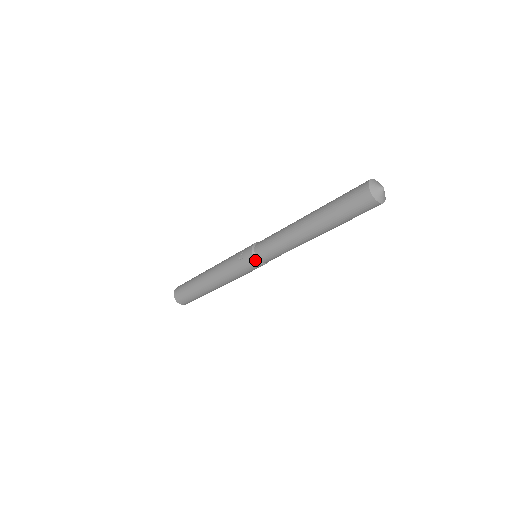
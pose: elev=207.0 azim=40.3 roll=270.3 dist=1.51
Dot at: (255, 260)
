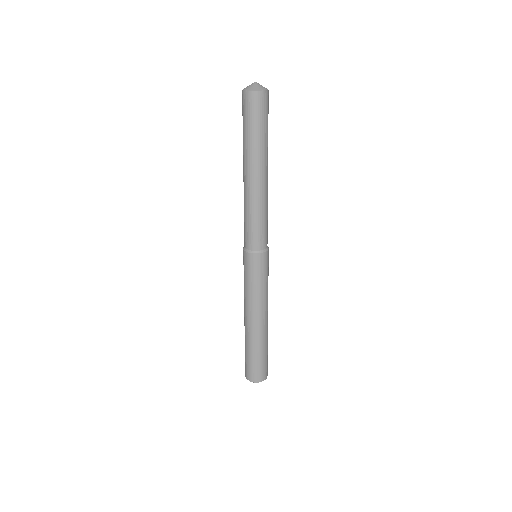
Dot at: (245, 252)
